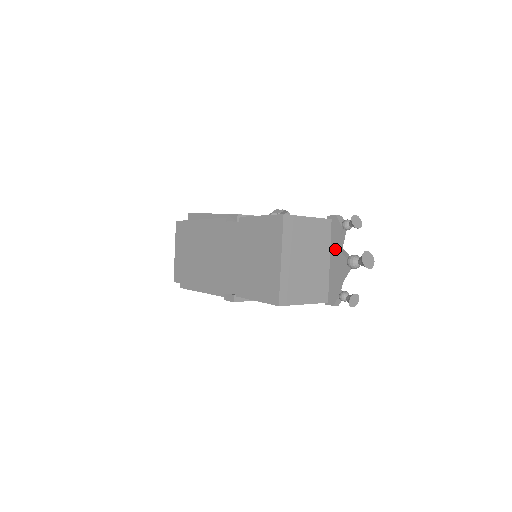
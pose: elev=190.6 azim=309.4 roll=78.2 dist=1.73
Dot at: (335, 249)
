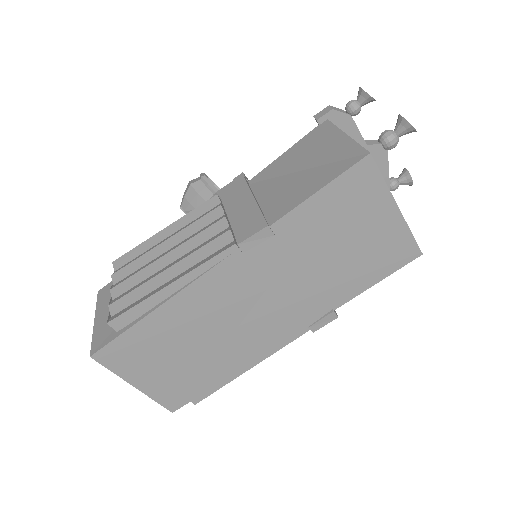
Dot at: occluded
